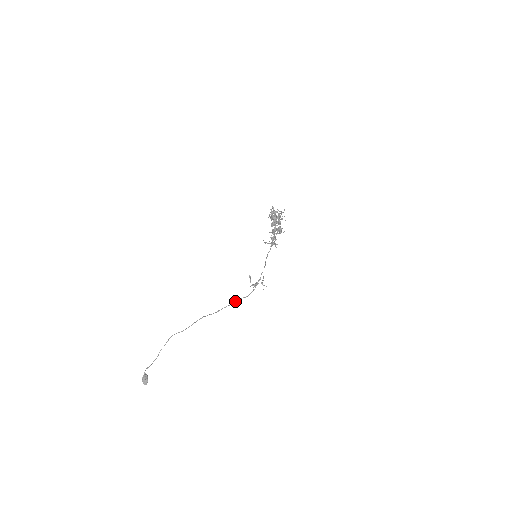
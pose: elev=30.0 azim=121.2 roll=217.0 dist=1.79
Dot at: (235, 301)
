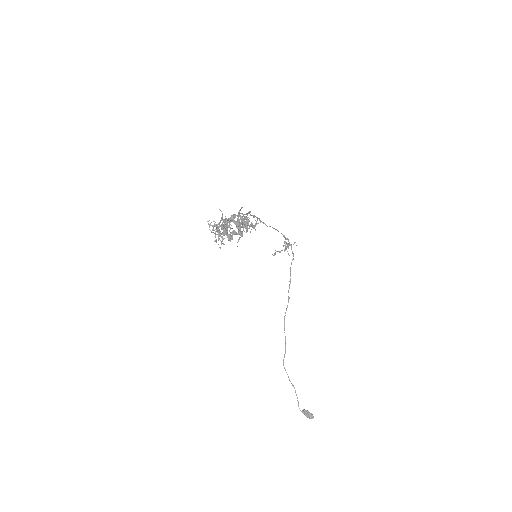
Dot at: occluded
